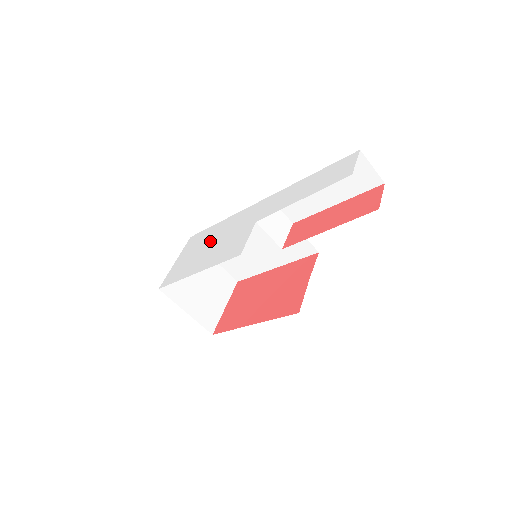
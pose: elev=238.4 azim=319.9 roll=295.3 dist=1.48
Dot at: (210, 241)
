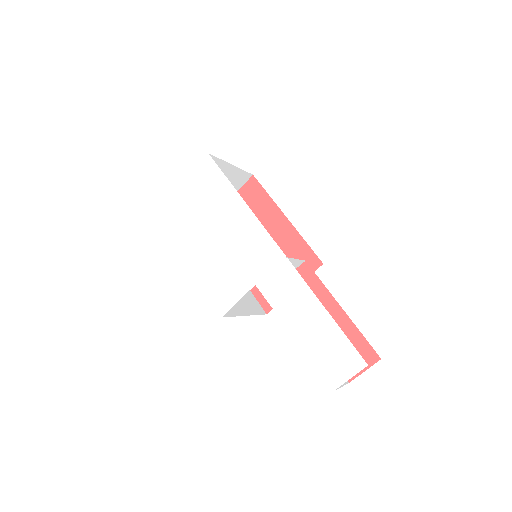
Dot at: (216, 221)
